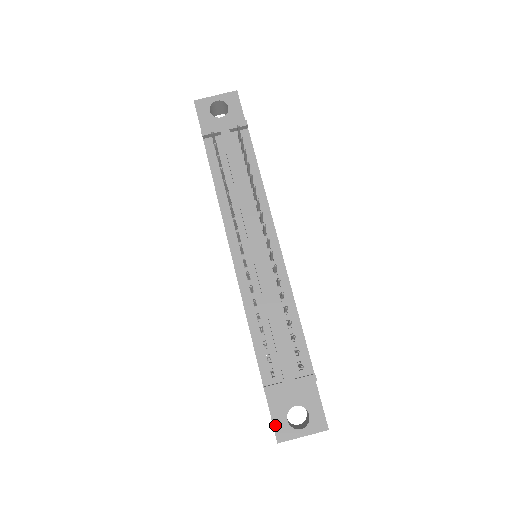
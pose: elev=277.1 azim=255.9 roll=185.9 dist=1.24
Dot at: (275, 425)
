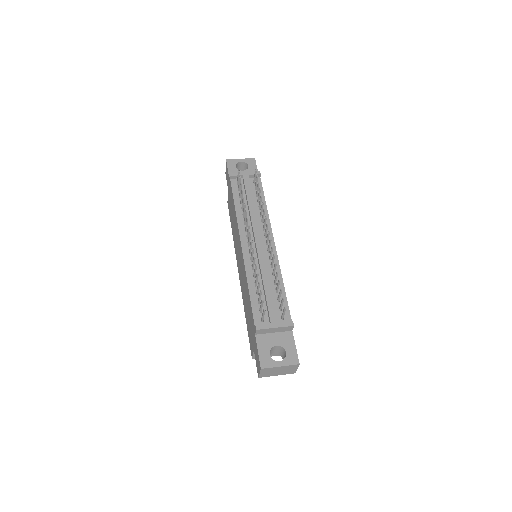
Dot at: (260, 356)
